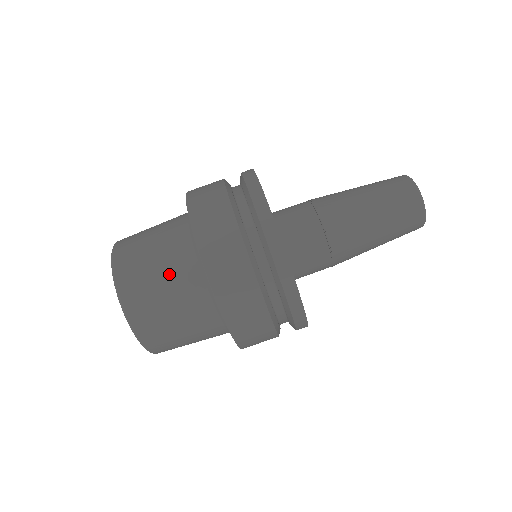
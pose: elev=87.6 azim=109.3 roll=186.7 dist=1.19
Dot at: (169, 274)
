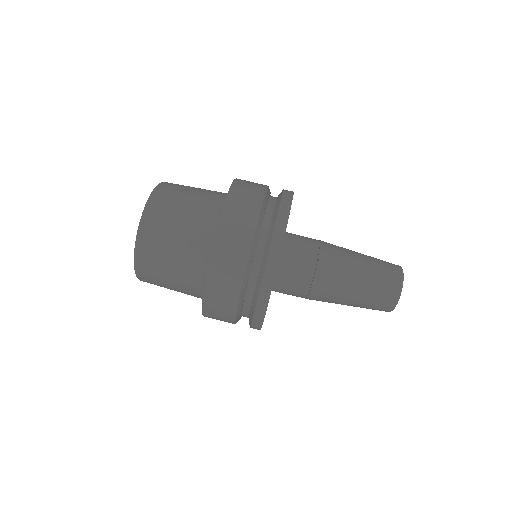
Dot at: (179, 264)
